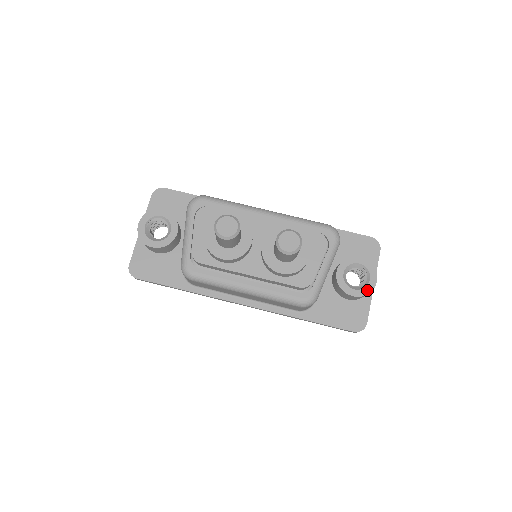
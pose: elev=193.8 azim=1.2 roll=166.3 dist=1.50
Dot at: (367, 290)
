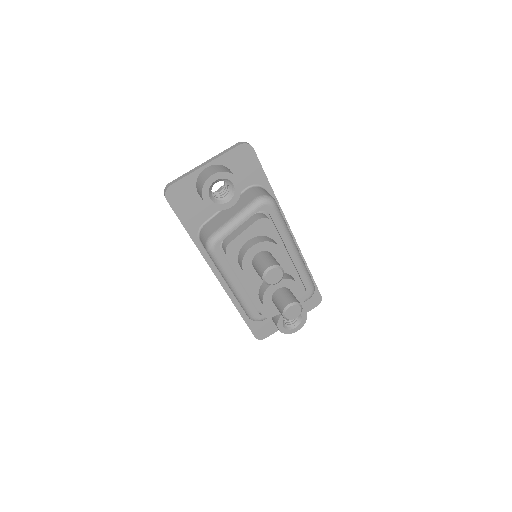
Dot at: (288, 332)
